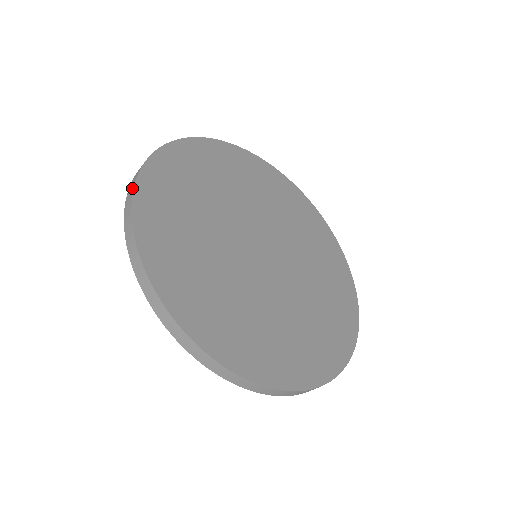
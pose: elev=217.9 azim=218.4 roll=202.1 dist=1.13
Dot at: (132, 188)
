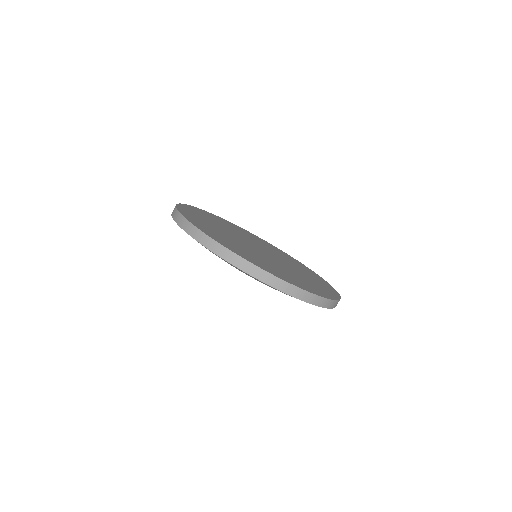
Dot at: occluded
